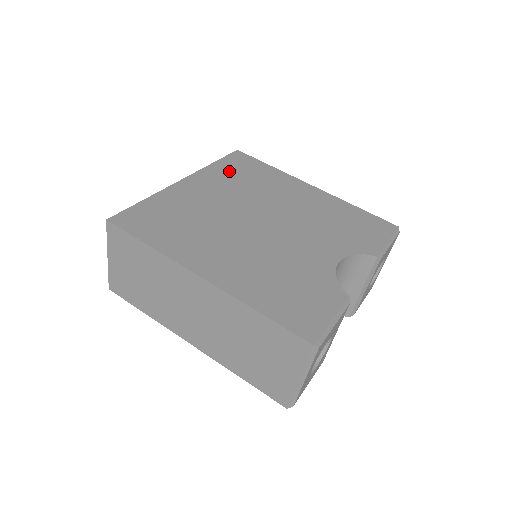
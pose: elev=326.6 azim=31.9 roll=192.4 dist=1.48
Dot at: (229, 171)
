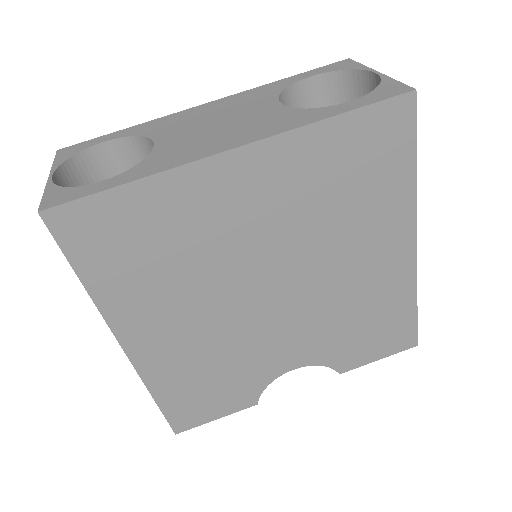
Dot at: (334, 158)
